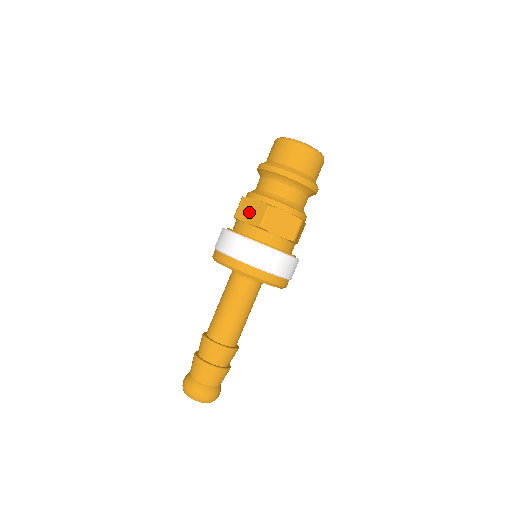
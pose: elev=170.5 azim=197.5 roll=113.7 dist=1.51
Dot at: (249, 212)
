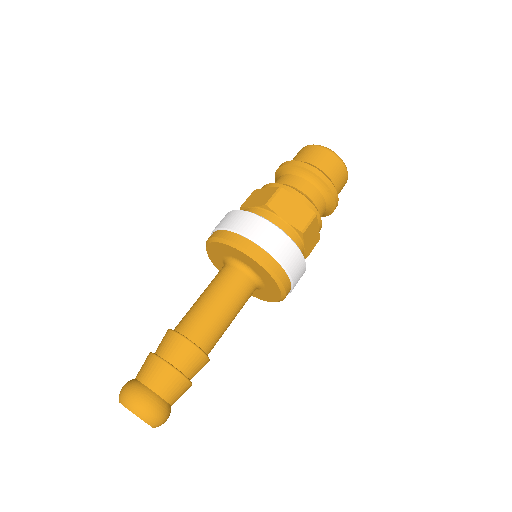
Dot at: (289, 209)
